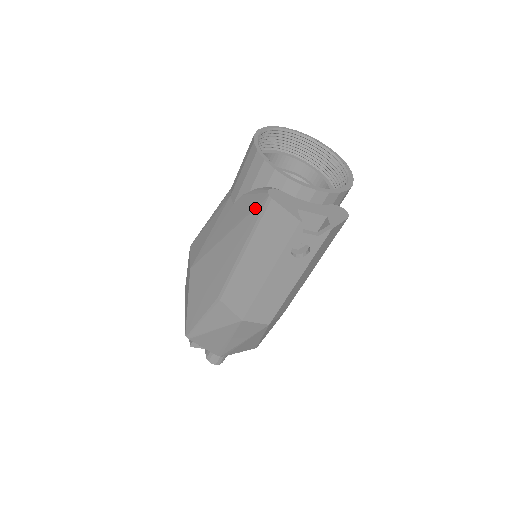
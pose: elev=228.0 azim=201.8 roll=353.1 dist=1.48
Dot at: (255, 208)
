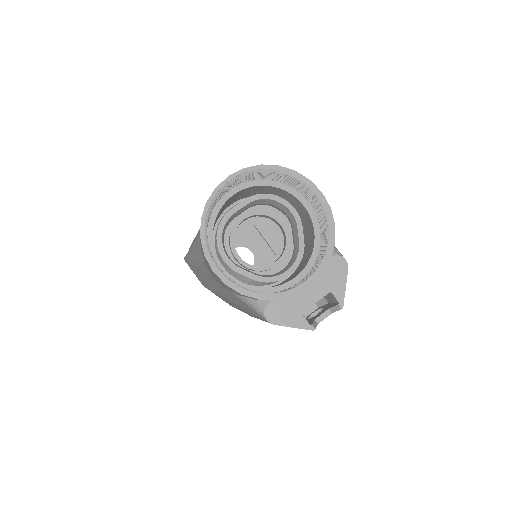
Dot at: occluded
